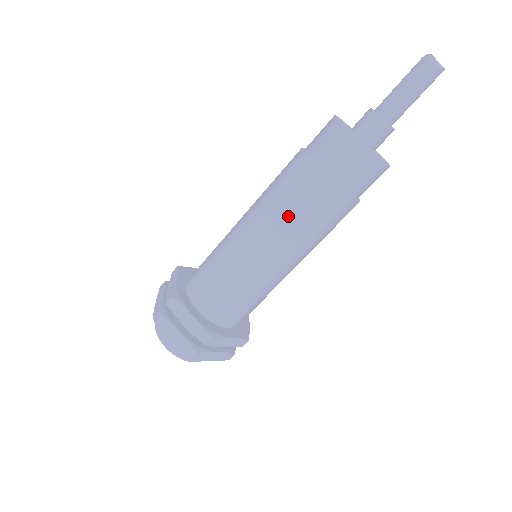
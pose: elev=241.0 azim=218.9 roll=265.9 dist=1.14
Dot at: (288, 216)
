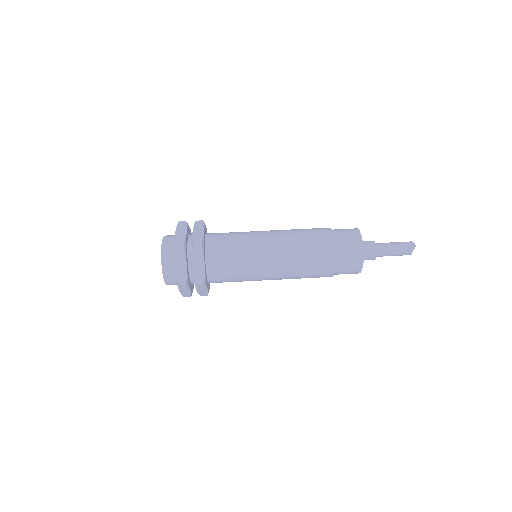
Dot at: occluded
